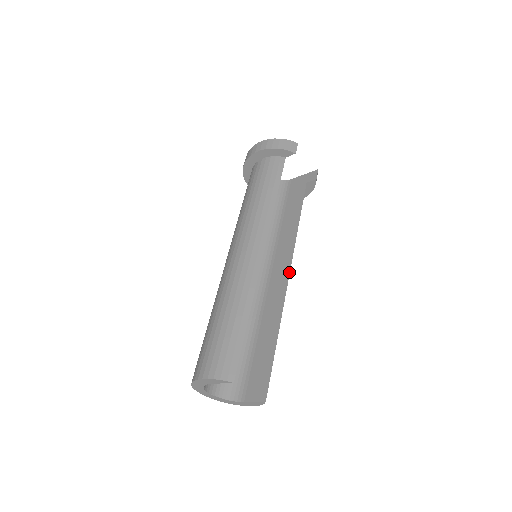
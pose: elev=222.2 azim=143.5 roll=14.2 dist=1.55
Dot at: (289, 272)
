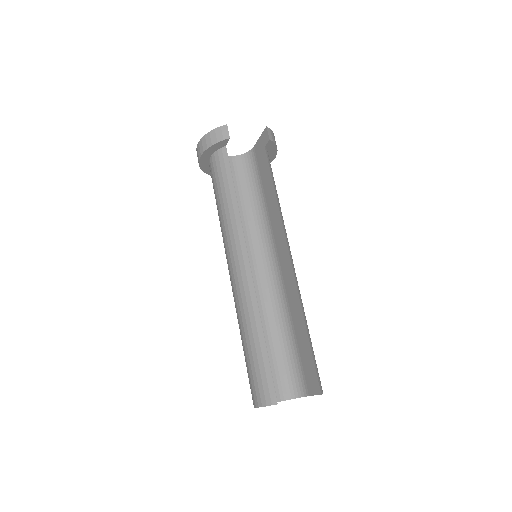
Dot at: (289, 257)
